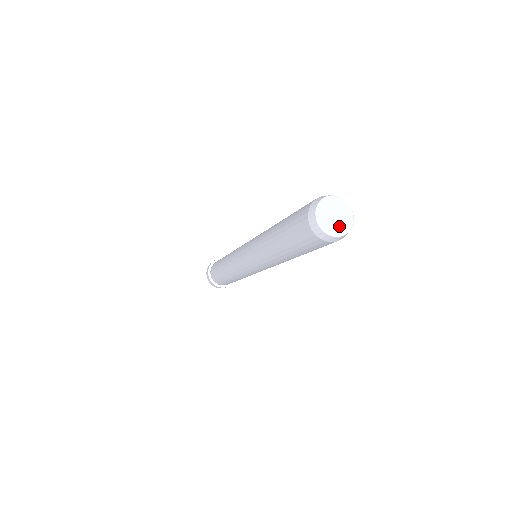
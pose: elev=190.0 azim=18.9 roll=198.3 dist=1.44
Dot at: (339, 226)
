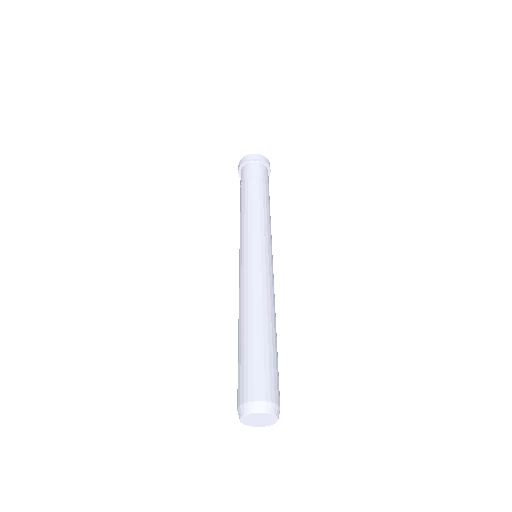
Dot at: (257, 424)
